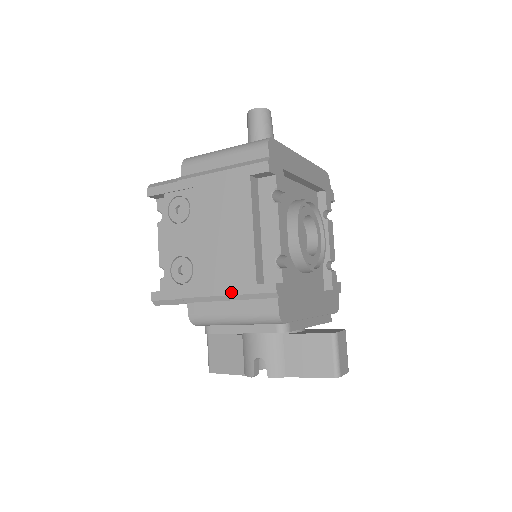
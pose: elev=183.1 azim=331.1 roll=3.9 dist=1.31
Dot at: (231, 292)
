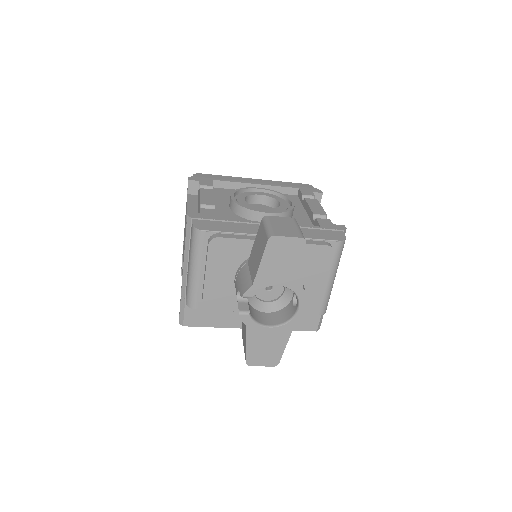
Dot at: (184, 252)
